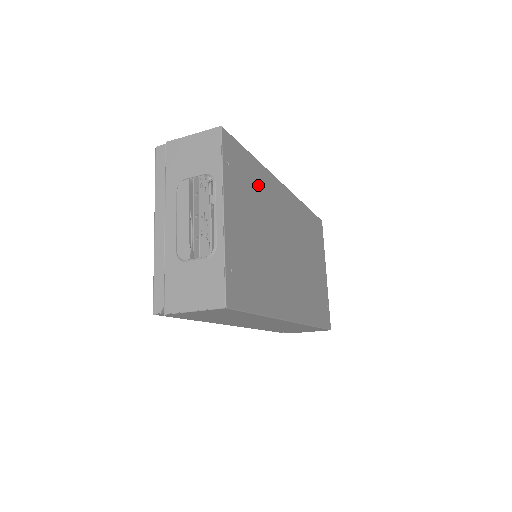
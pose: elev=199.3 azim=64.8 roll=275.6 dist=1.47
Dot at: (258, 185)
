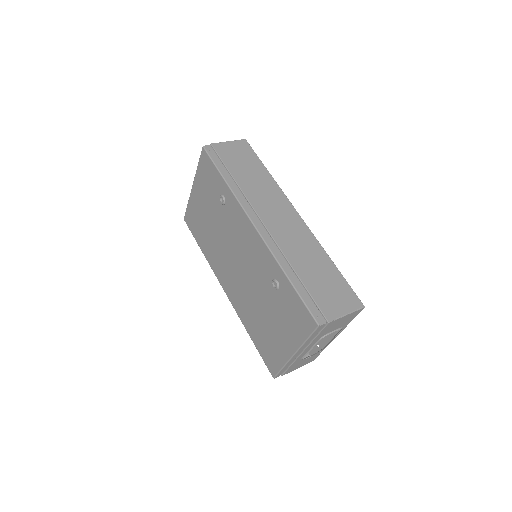
Dot at: occluded
